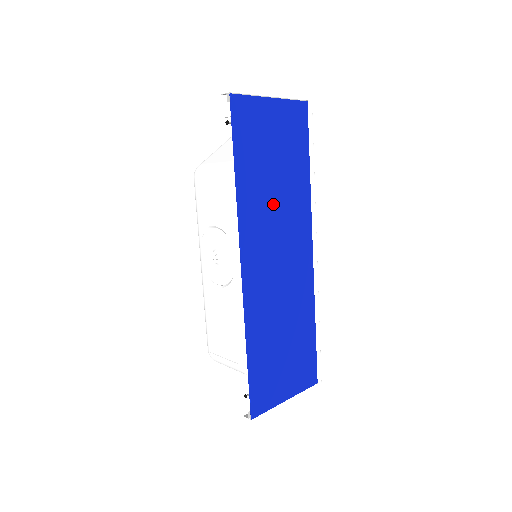
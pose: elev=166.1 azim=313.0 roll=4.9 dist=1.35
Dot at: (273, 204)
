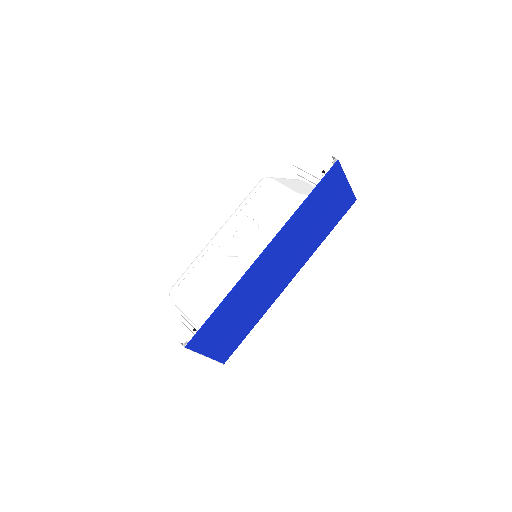
Dot at: (302, 235)
